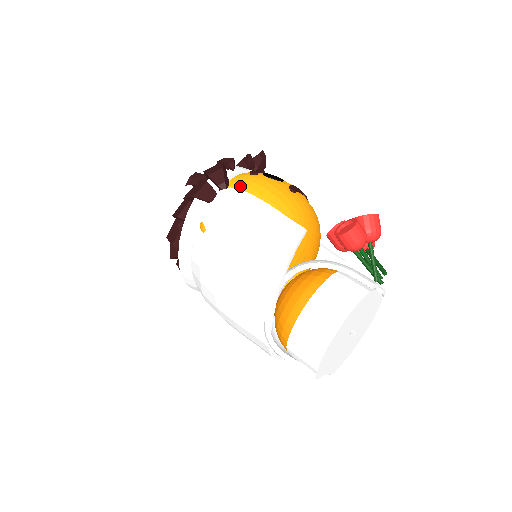
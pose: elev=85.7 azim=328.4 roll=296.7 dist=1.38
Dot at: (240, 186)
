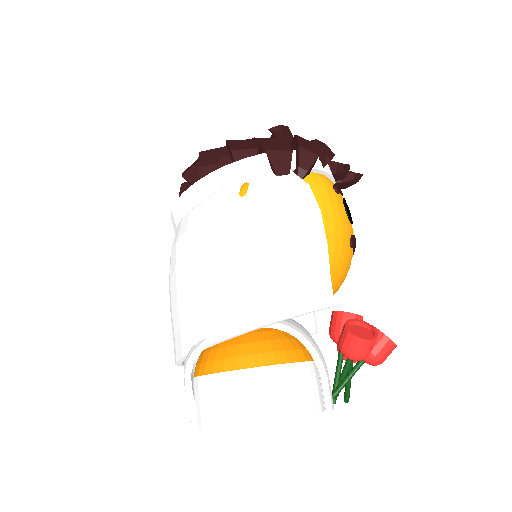
Dot at: (315, 189)
